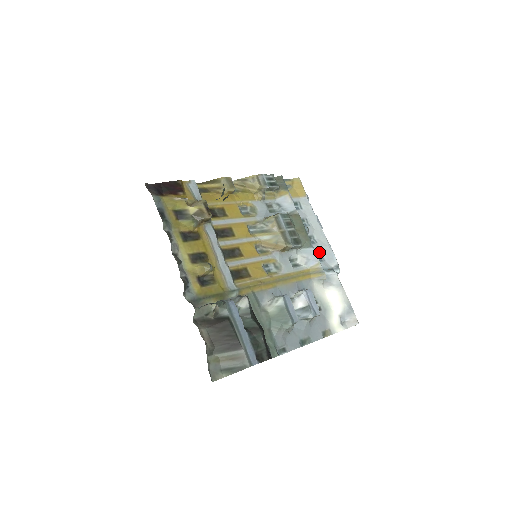
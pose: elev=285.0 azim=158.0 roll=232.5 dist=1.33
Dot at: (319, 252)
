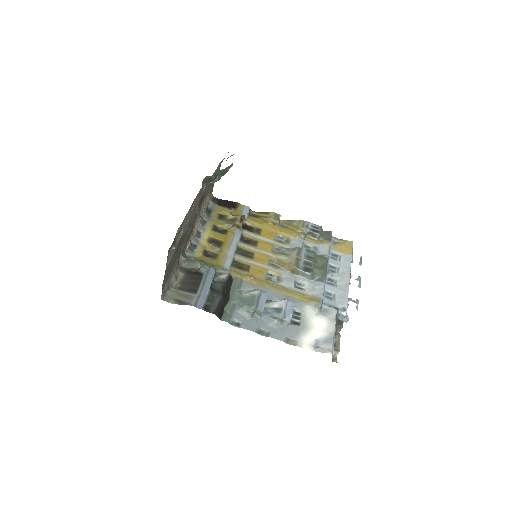
Dot at: (333, 293)
